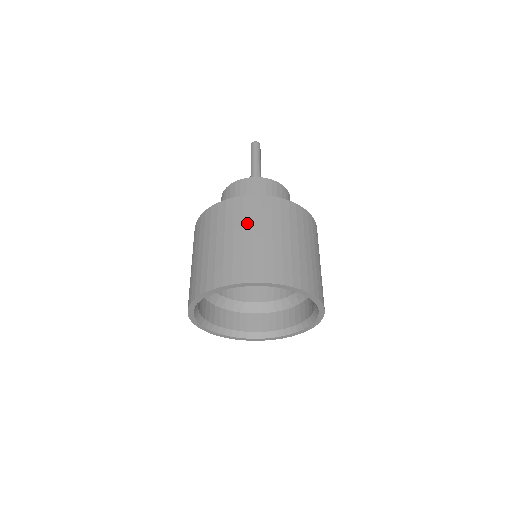
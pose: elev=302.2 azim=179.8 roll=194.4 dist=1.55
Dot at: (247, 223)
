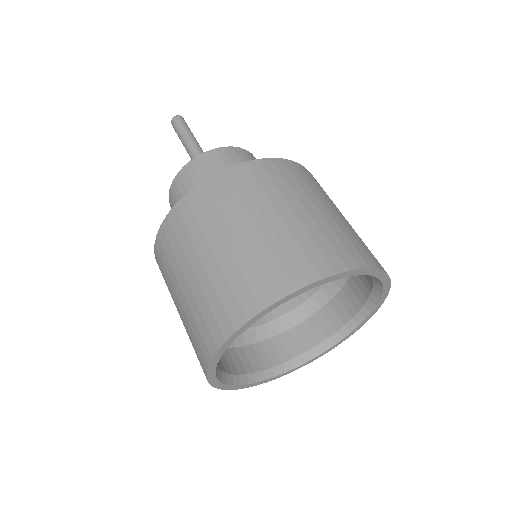
Dot at: (310, 192)
